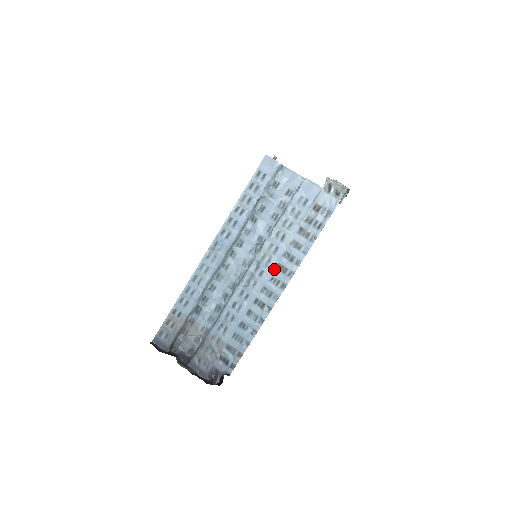
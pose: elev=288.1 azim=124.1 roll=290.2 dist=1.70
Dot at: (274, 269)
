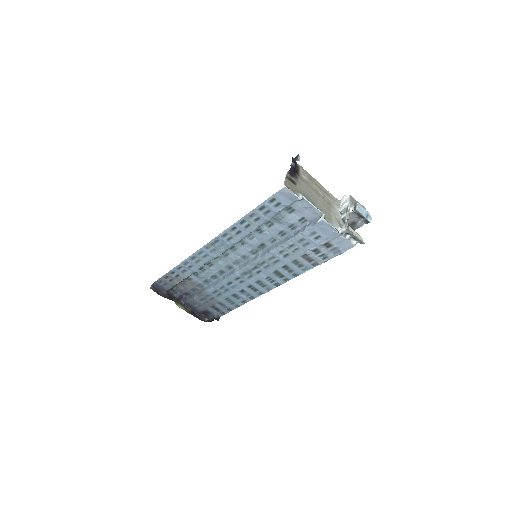
Dot at: (271, 273)
